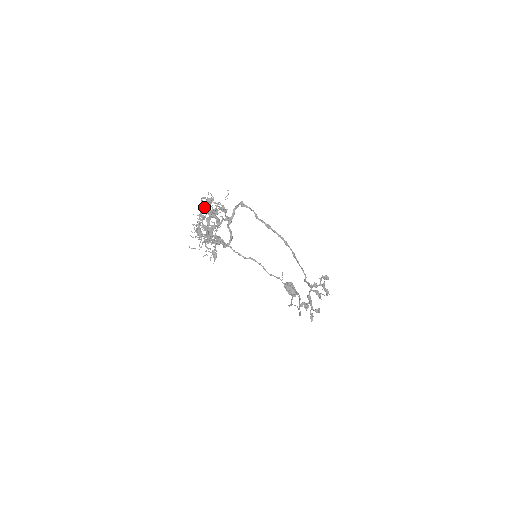
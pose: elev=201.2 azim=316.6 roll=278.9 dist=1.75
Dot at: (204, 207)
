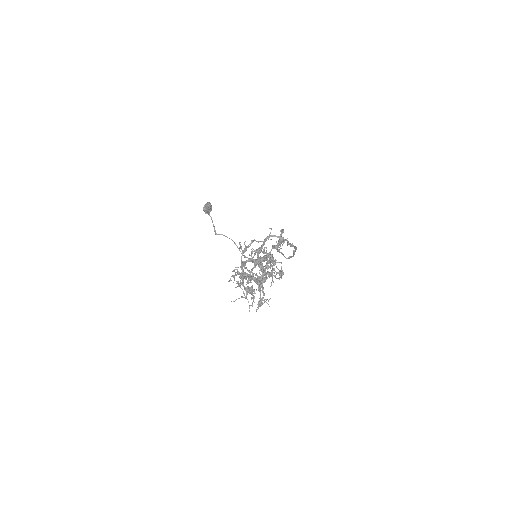
Dot at: (256, 264)
